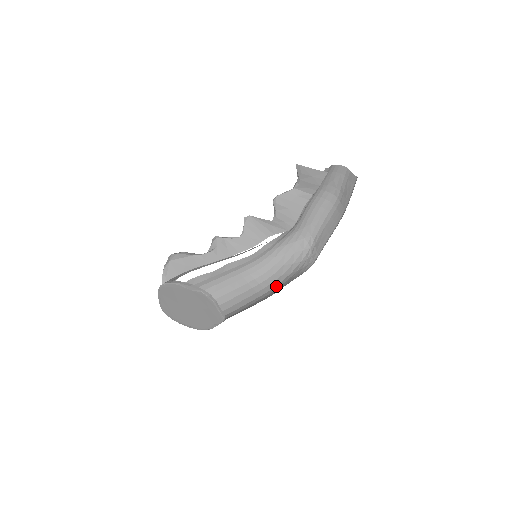
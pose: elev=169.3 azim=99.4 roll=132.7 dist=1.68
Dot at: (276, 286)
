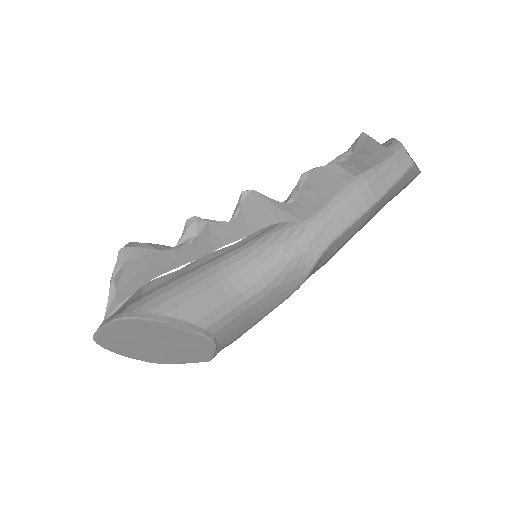
Dot at: (261, 292)
